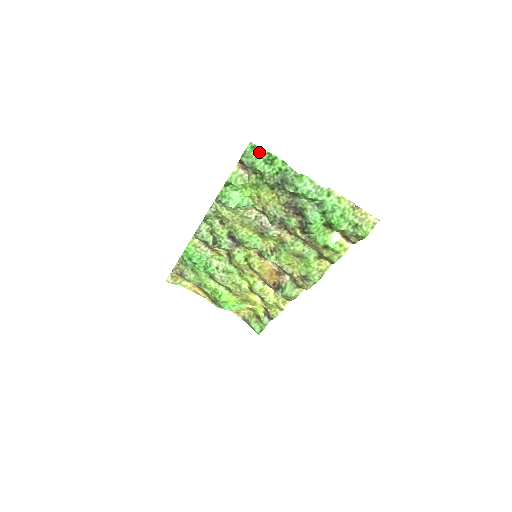
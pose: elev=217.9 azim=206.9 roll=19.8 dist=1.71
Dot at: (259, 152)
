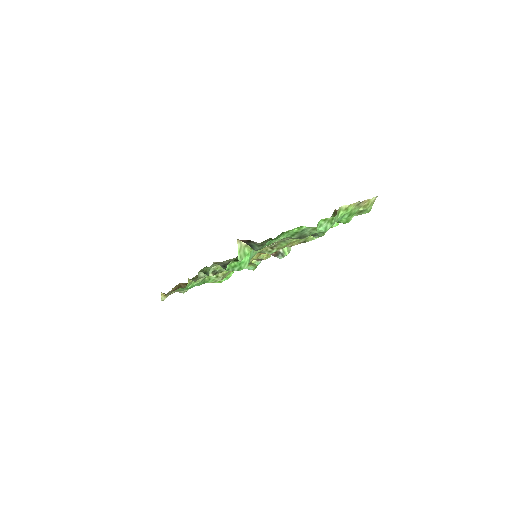
Dot at: (275, 239)
